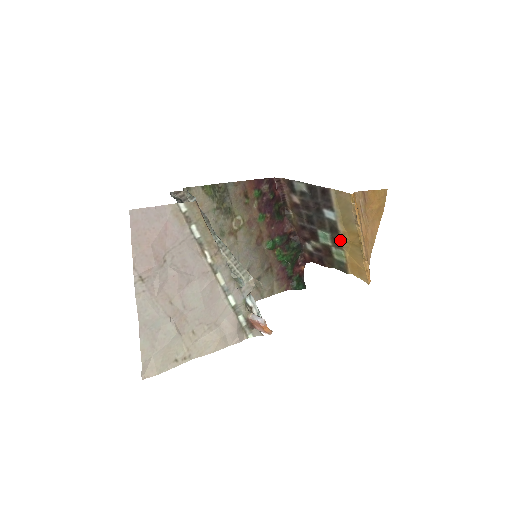
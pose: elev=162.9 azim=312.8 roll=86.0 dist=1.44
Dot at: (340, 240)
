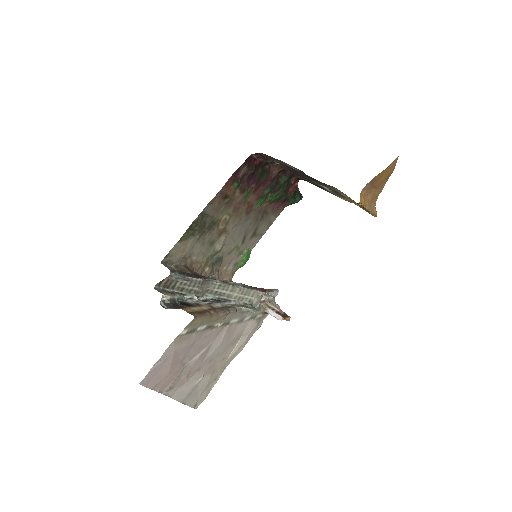
Dot at: (342, 196)
